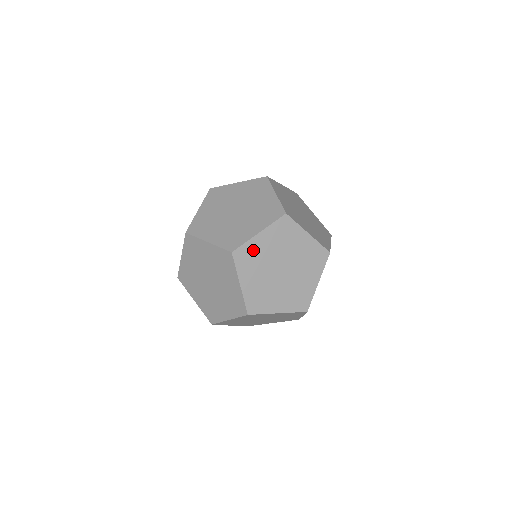
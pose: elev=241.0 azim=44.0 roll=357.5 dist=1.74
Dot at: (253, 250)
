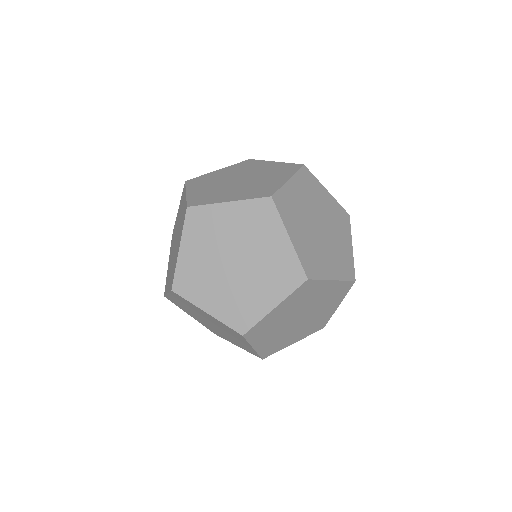
Dot at: (267, 322)
